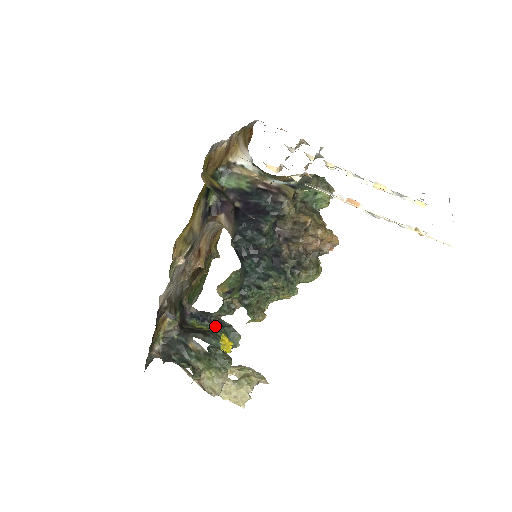
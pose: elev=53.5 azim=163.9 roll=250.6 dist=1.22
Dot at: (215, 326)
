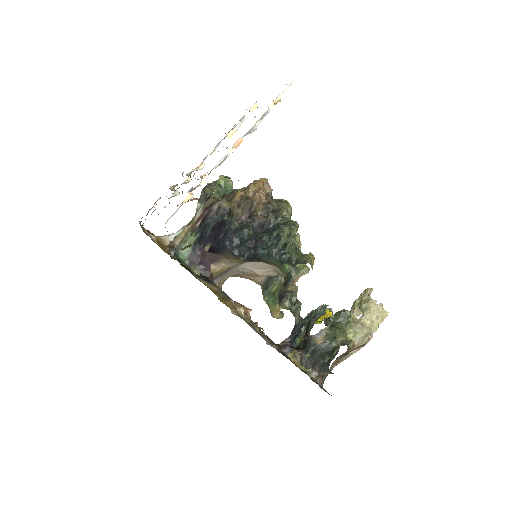
Dot at: occluded
